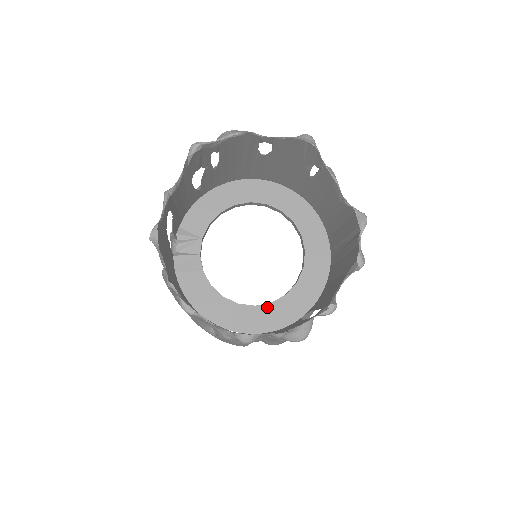
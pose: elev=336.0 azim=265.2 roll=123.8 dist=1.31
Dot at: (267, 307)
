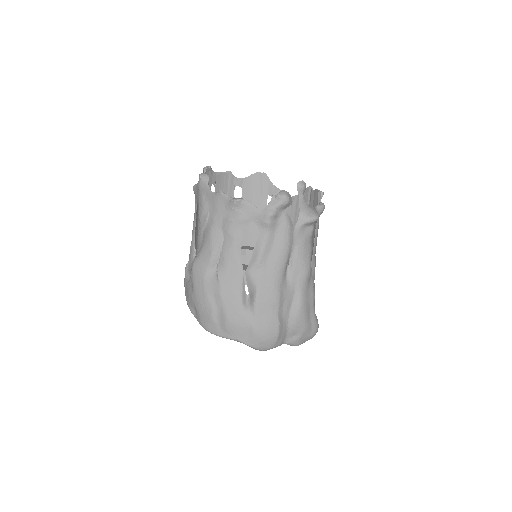
Dot at: occluded
